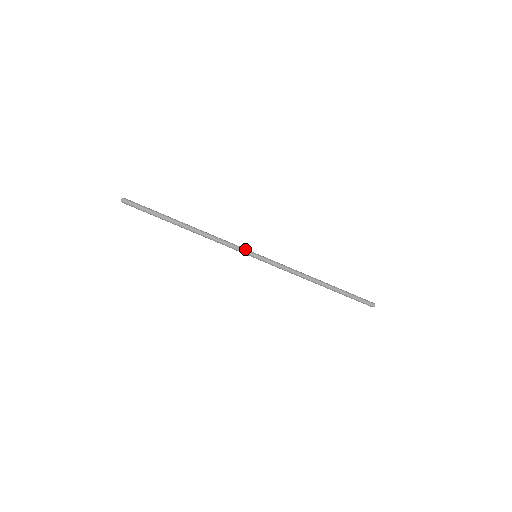
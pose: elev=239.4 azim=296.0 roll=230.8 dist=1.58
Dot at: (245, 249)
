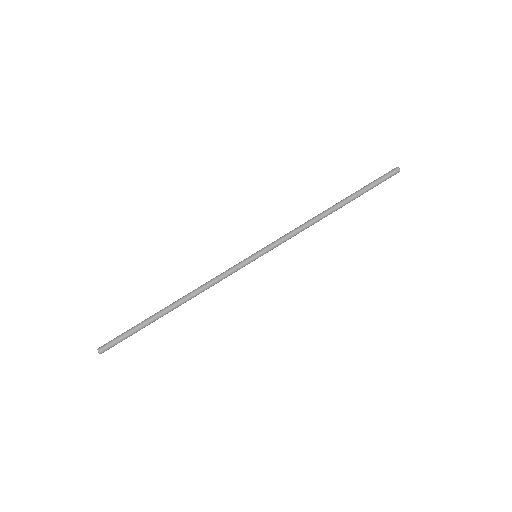
Dot at: (240, 262)
